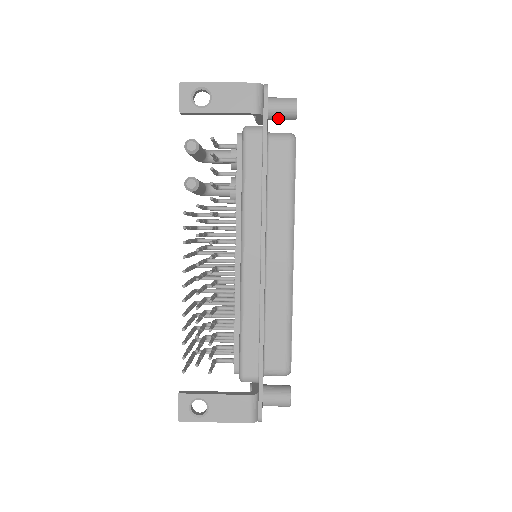
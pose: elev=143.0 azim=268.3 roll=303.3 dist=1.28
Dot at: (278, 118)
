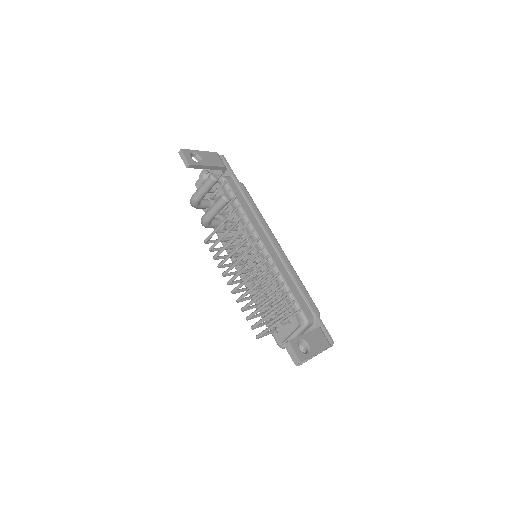
Dot at: occluded
